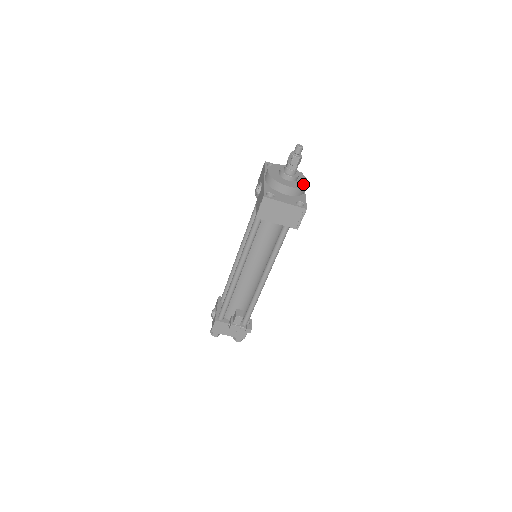
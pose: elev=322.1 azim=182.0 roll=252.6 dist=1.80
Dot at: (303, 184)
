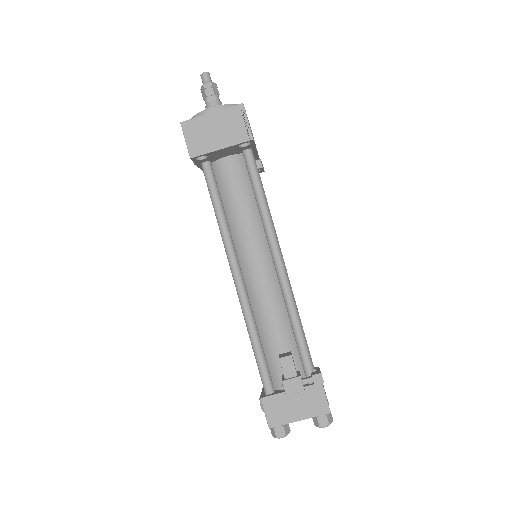
Dot at: occluded
